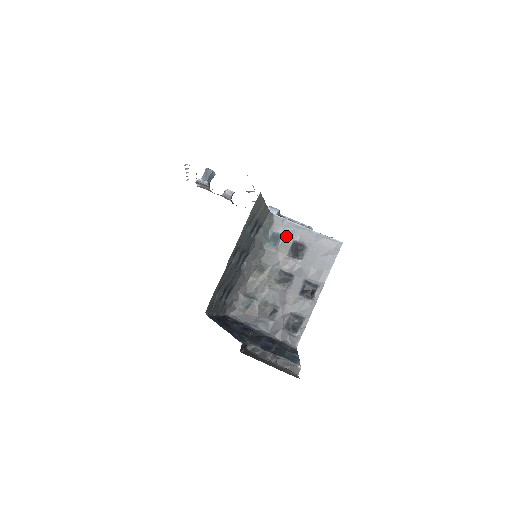
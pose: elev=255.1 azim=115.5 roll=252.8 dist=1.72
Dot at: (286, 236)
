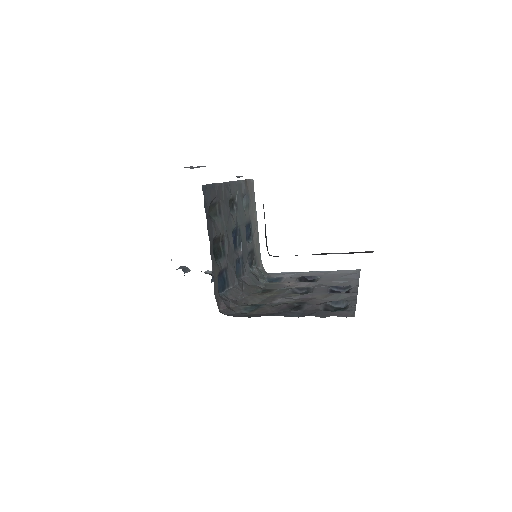
Dot at: (288, 277)
